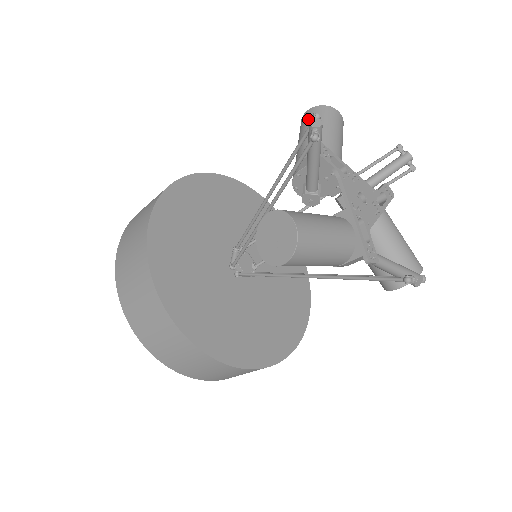
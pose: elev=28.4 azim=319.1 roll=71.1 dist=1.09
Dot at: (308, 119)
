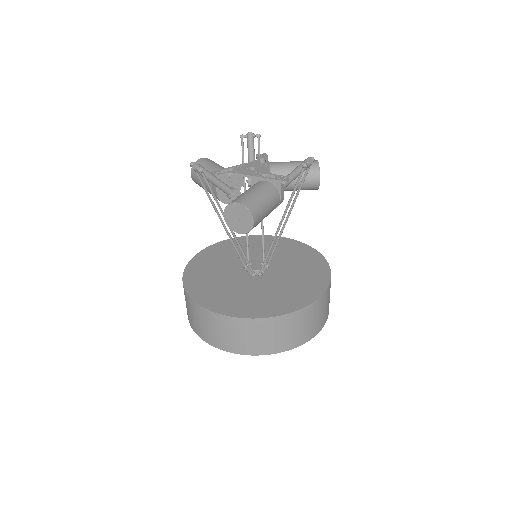
Dot at: (195, 176)
